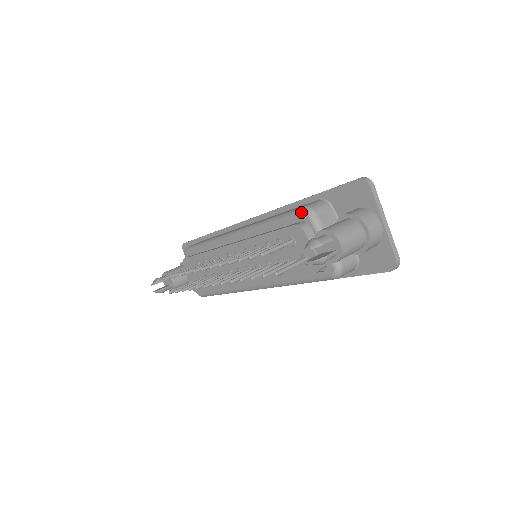
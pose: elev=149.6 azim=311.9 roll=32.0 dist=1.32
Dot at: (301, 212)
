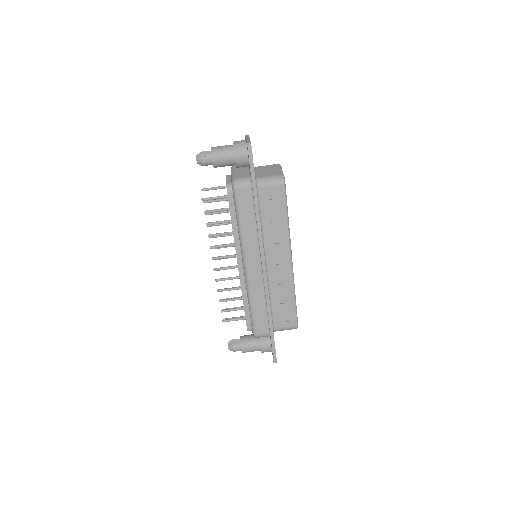
Dot at: (253, 334)
